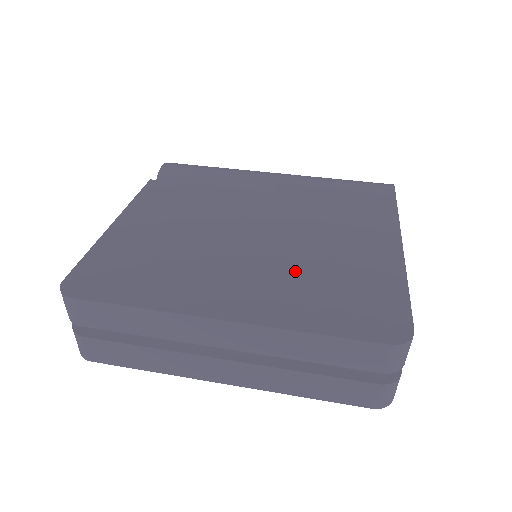
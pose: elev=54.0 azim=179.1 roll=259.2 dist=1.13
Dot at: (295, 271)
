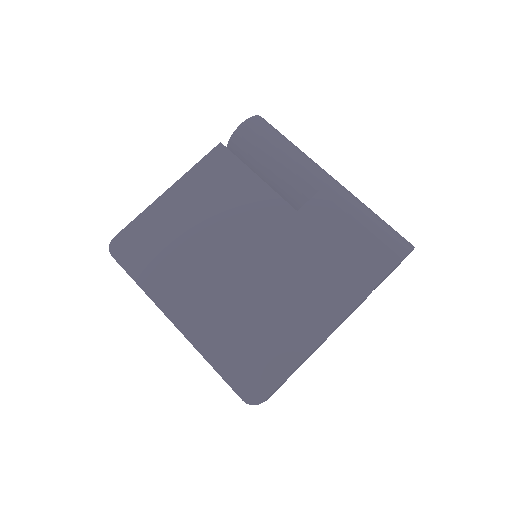
Dot at: (241, 310)
